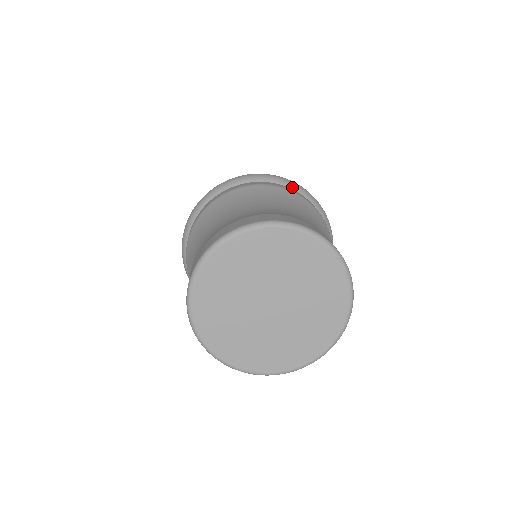
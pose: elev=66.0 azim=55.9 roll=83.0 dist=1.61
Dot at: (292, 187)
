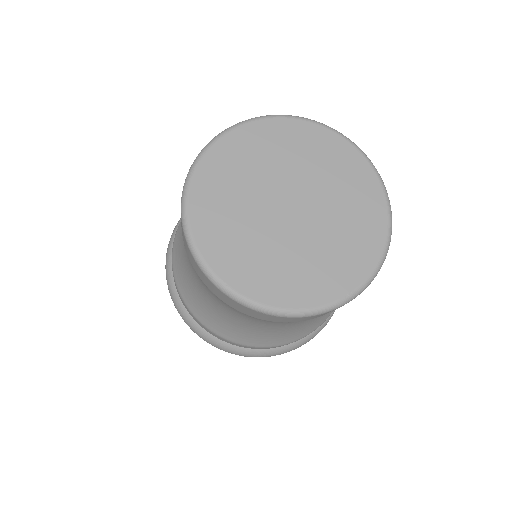
Dot at: occluded
